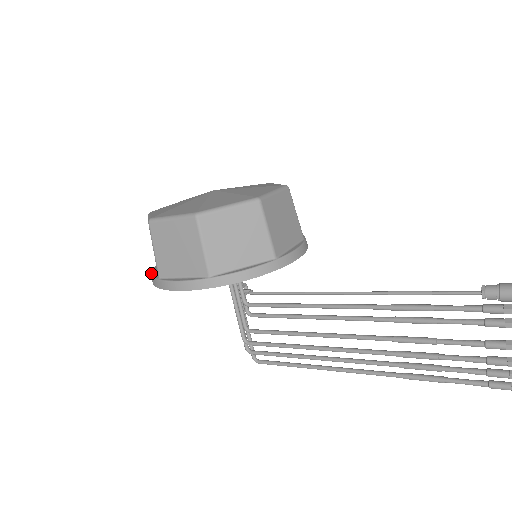
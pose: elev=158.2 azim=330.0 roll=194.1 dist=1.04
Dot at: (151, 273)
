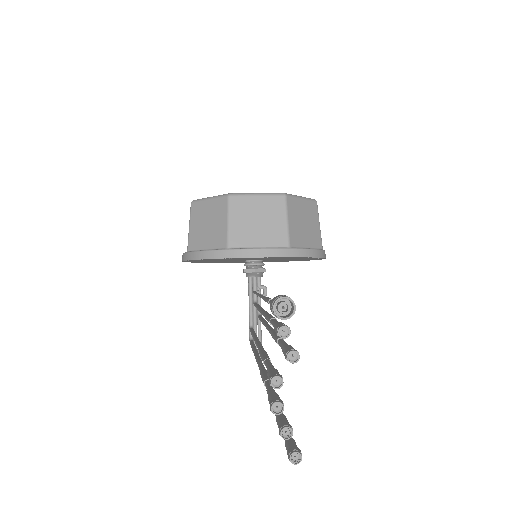
Dot at: occluded
